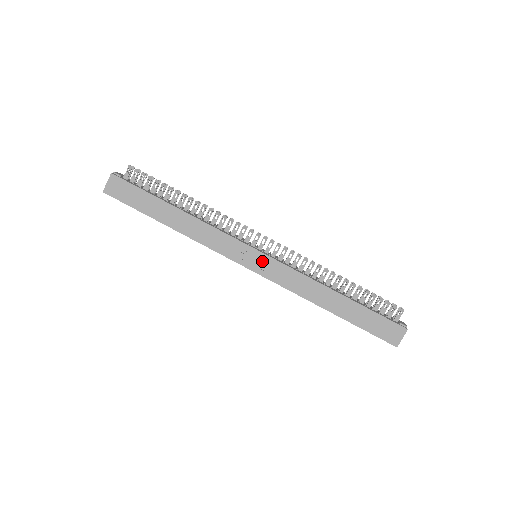
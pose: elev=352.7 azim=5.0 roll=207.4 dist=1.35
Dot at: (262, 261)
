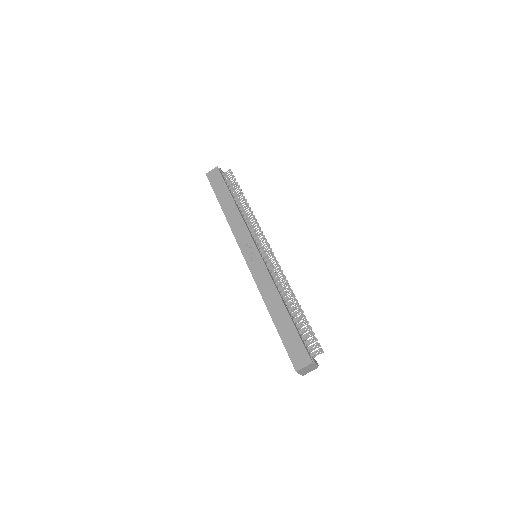
Dot at: (255, 257)
